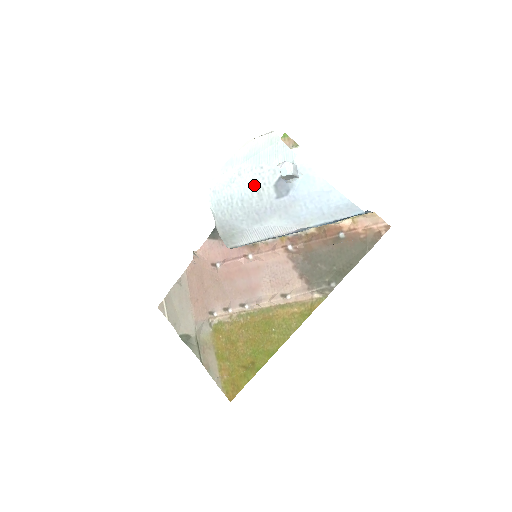
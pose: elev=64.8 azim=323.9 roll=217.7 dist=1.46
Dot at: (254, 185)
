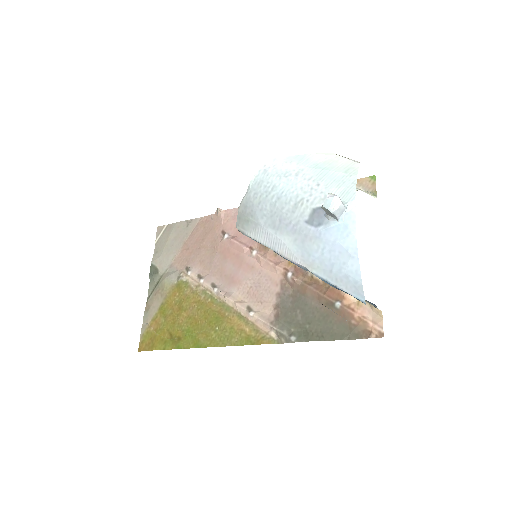
Dot at: (299, 194)
